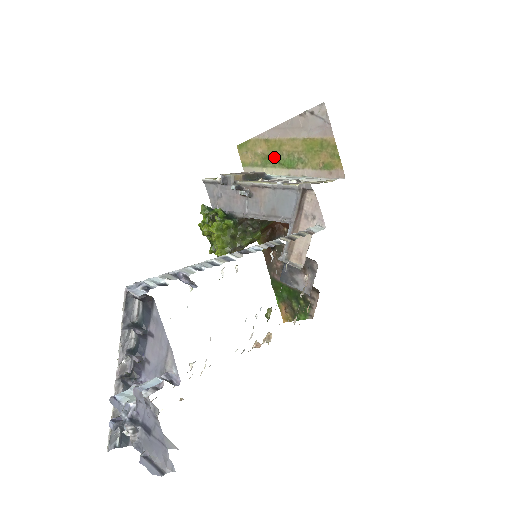
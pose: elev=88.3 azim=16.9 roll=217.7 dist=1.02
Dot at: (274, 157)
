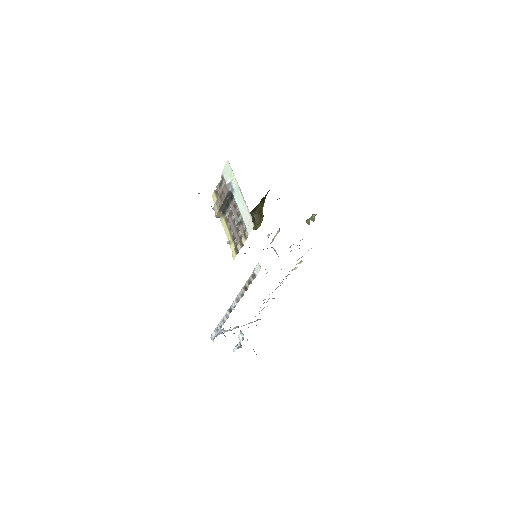
Dot at: occluded
